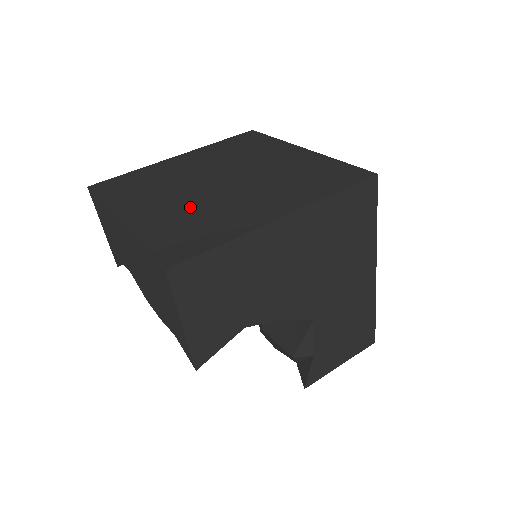
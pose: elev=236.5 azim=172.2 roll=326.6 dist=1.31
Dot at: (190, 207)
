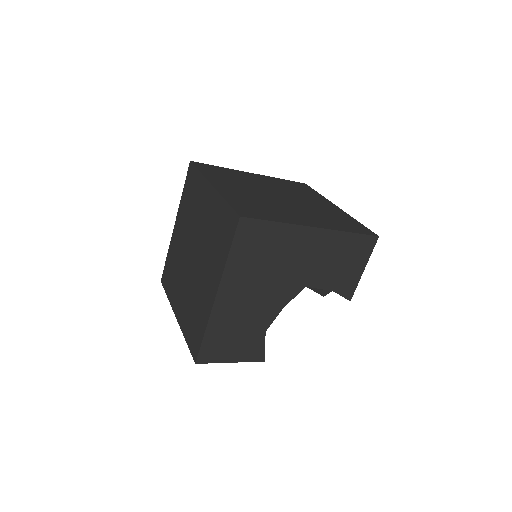
Dot at: (190, 295)
